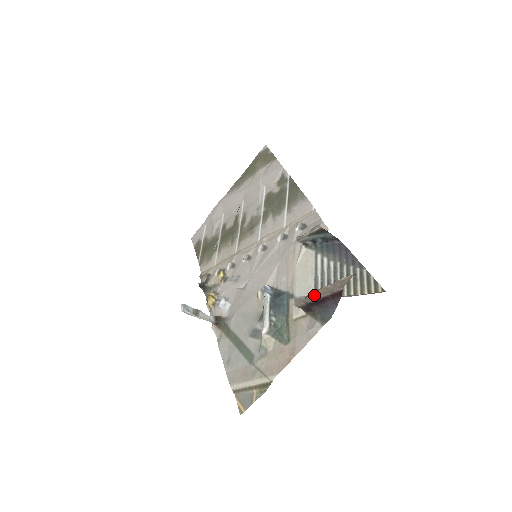
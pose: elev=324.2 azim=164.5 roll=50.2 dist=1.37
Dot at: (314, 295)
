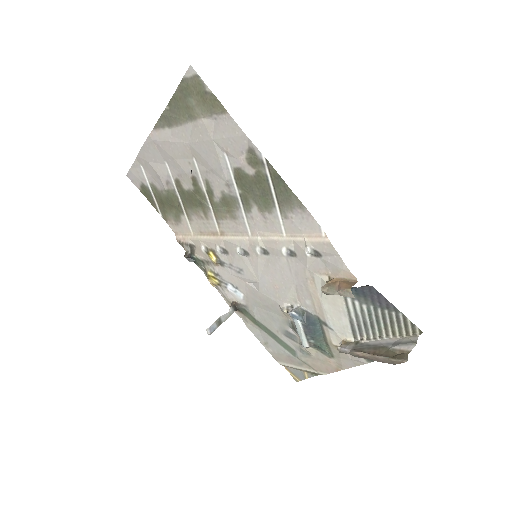
Dot at: (361, 357)
